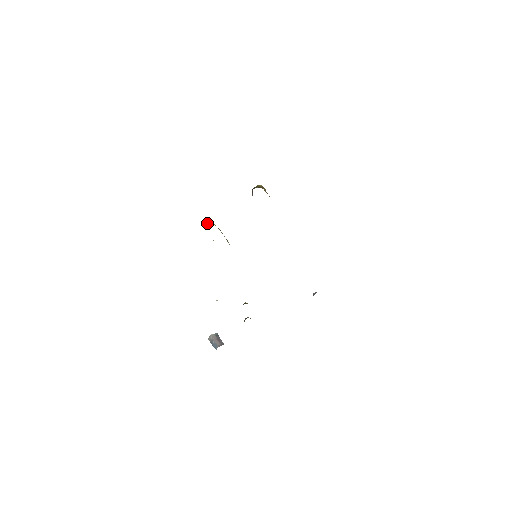
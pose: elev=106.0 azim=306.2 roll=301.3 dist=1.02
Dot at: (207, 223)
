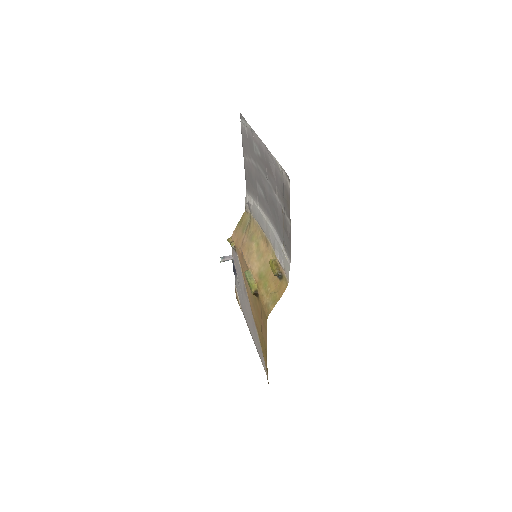
Dot at: (258, 294)
